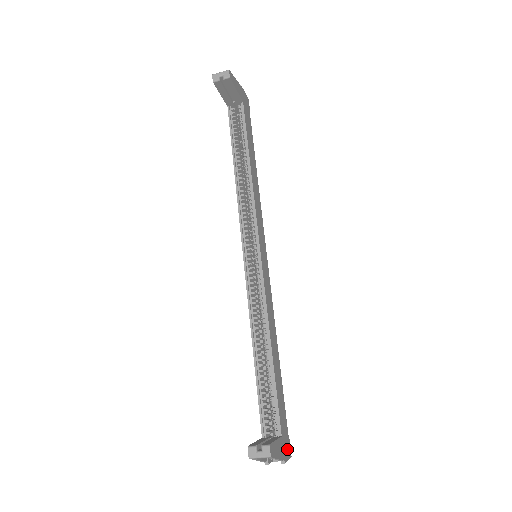
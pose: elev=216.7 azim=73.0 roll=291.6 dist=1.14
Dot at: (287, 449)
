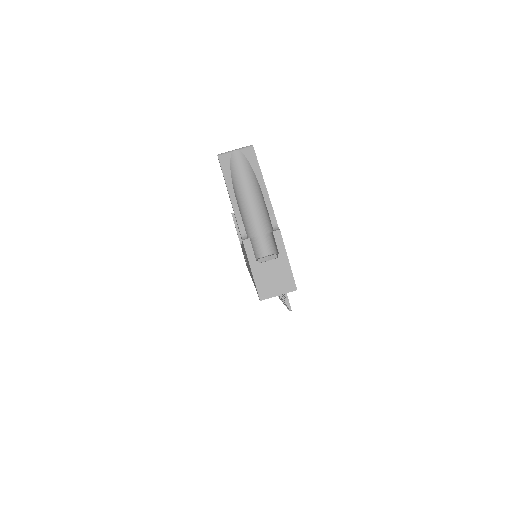
Dot at: occluded
